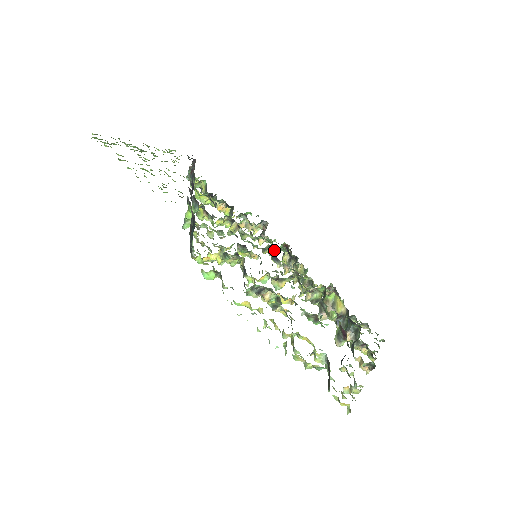
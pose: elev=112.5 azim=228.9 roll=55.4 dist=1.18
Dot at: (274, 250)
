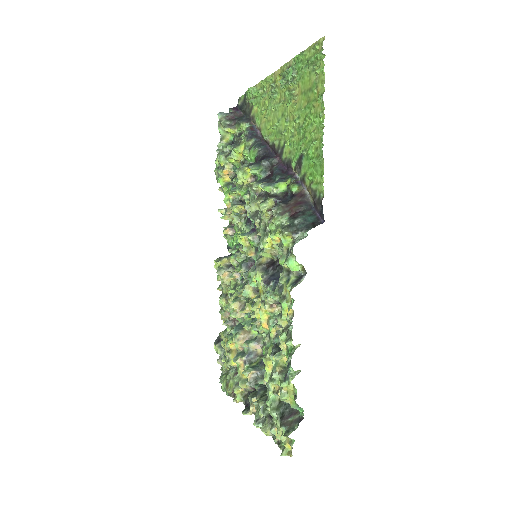
Dot at: occluded
